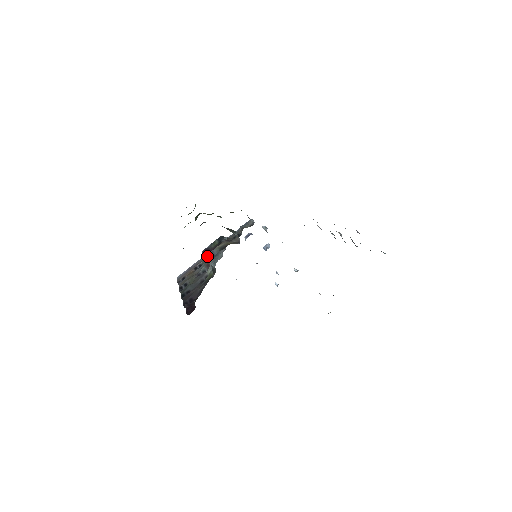
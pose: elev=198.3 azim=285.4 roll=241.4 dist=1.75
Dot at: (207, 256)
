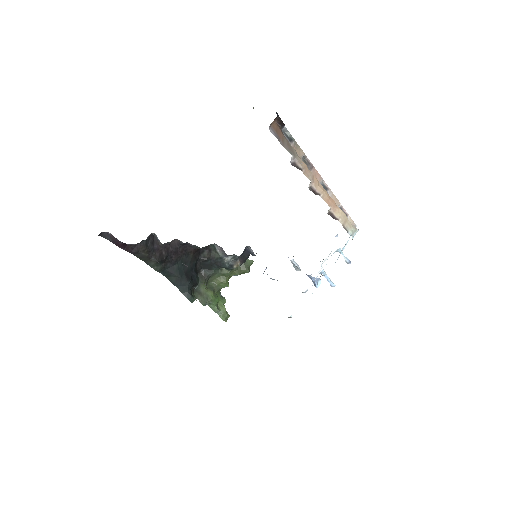
Dot at: occluded
